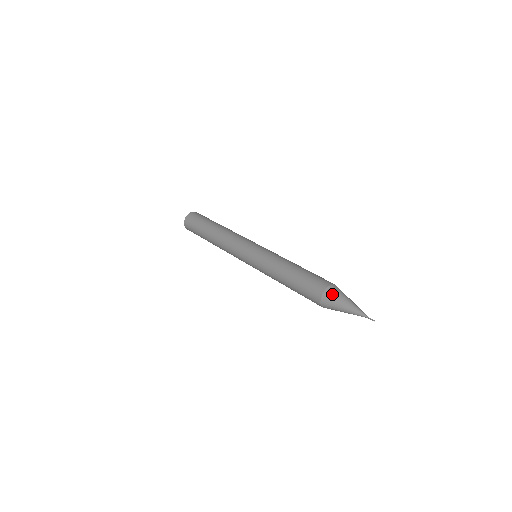
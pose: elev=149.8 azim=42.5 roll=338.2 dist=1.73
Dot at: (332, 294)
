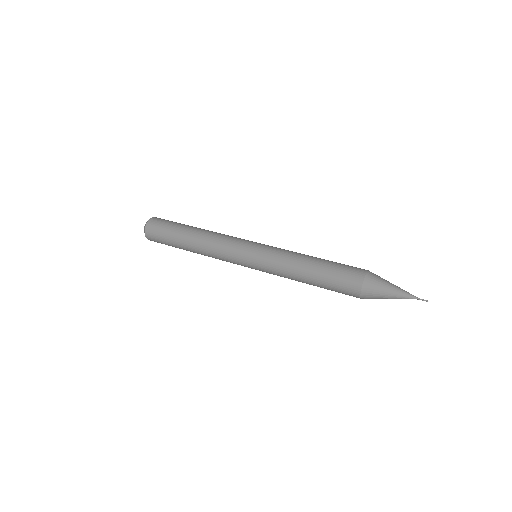
Dot at: (372, 286)
